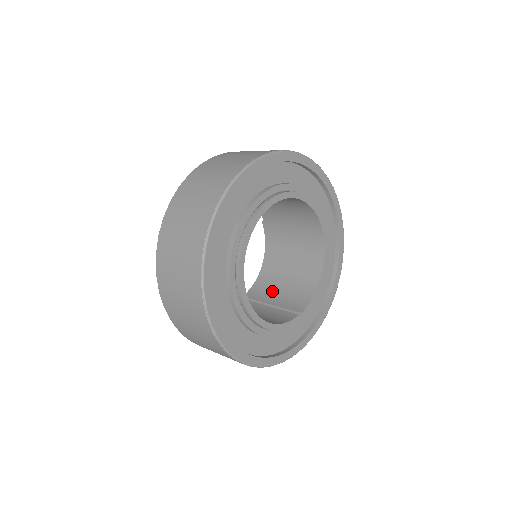
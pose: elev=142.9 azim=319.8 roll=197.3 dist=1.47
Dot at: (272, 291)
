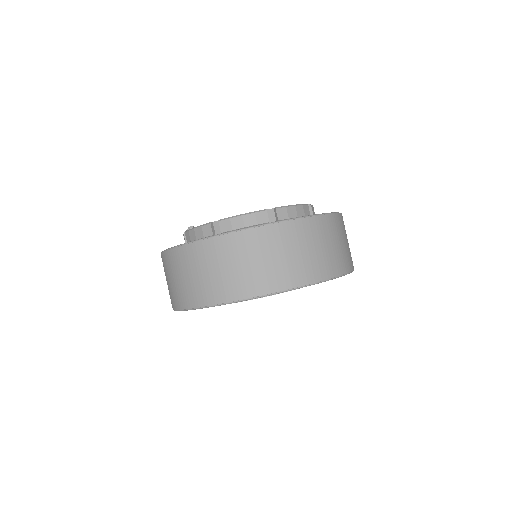
Dot at: occluded
